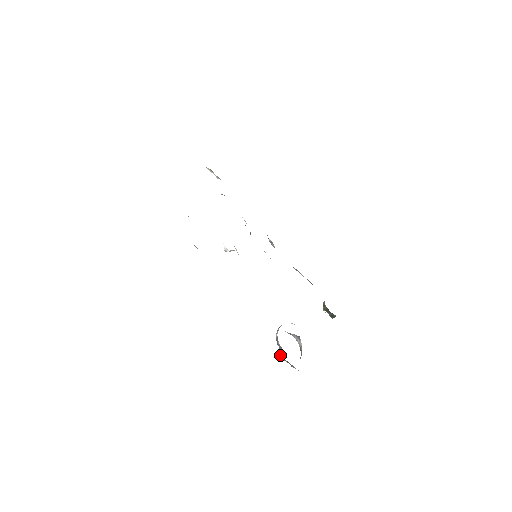
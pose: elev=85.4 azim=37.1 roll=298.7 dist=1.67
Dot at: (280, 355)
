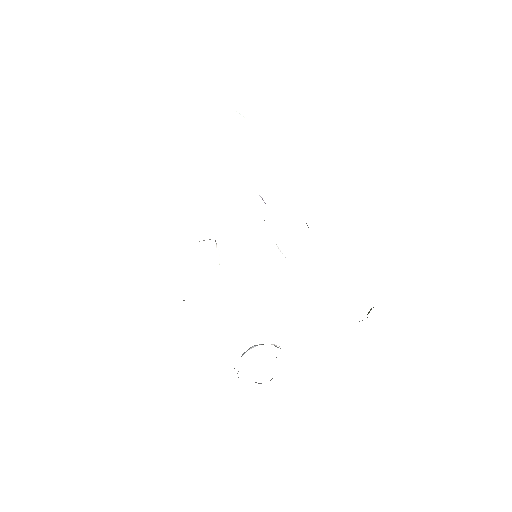
Dot at: occluded
